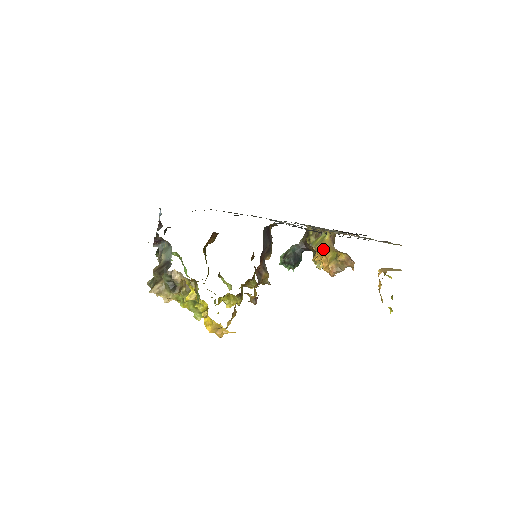
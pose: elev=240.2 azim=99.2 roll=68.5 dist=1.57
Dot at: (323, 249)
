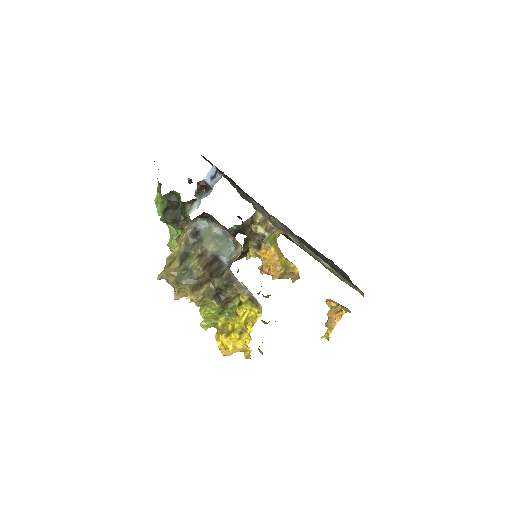
Dot at: (277, 252)
